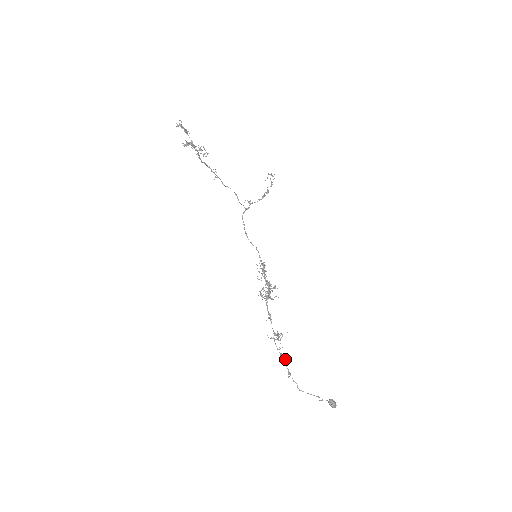
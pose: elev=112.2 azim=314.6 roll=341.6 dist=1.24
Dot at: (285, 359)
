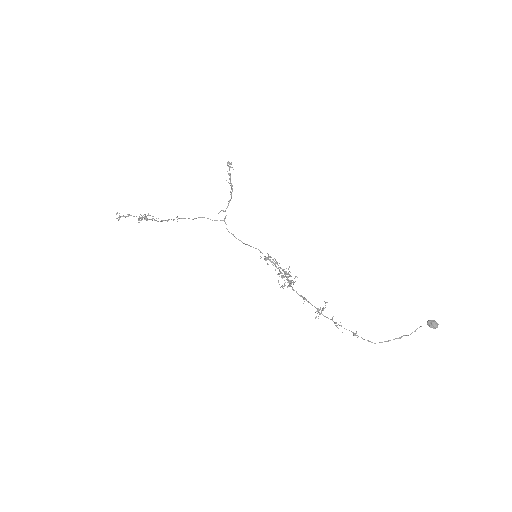
Dot at: occluded
